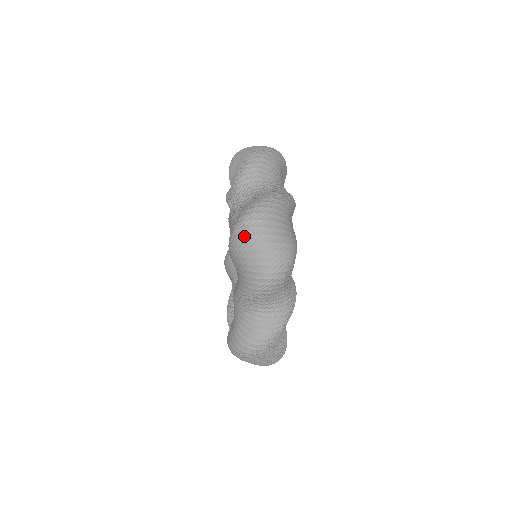
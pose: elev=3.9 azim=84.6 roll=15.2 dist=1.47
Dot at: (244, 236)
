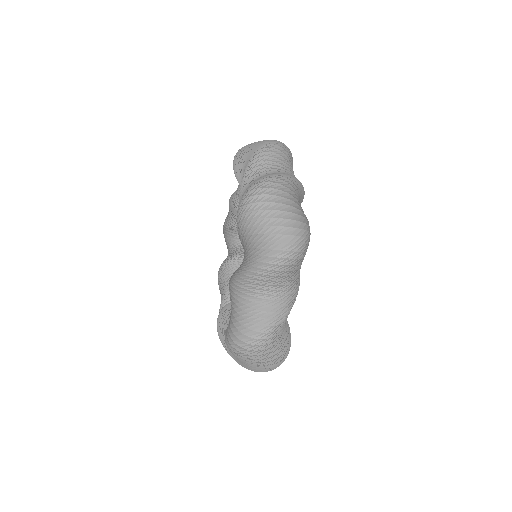
Dot at: occluded
